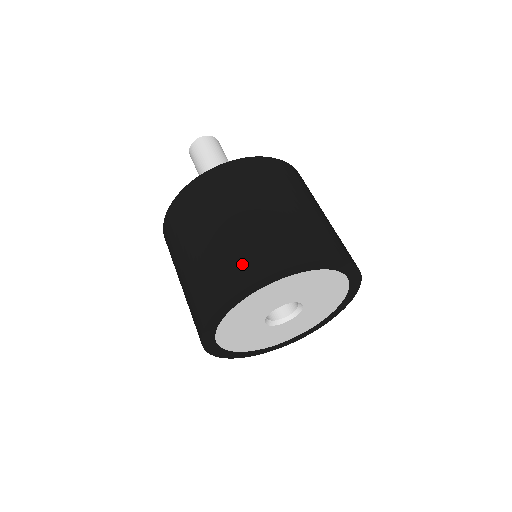
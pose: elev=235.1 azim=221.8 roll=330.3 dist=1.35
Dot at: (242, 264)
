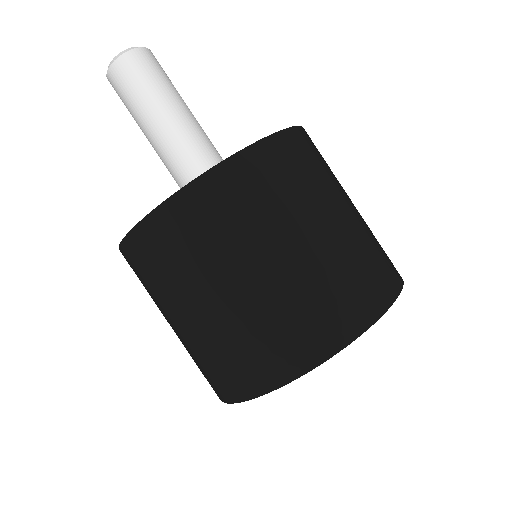
Dot at: (245, 367)
